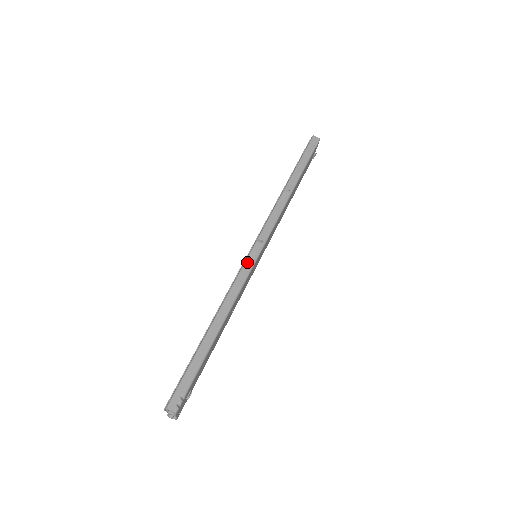
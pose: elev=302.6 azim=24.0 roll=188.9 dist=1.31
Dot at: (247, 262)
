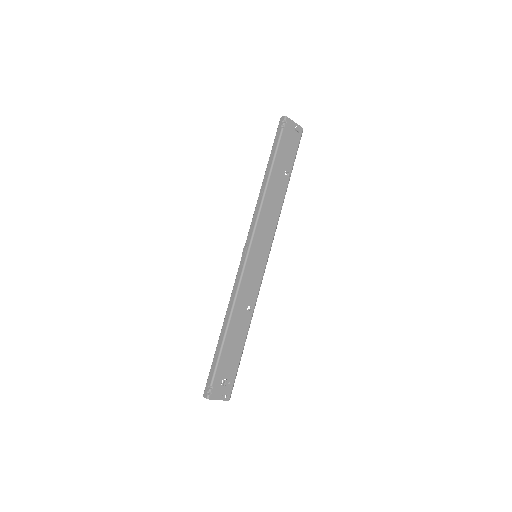
Dot at: (239, 268)
